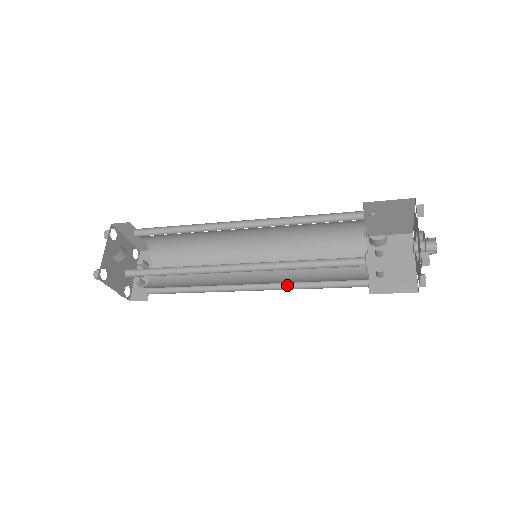
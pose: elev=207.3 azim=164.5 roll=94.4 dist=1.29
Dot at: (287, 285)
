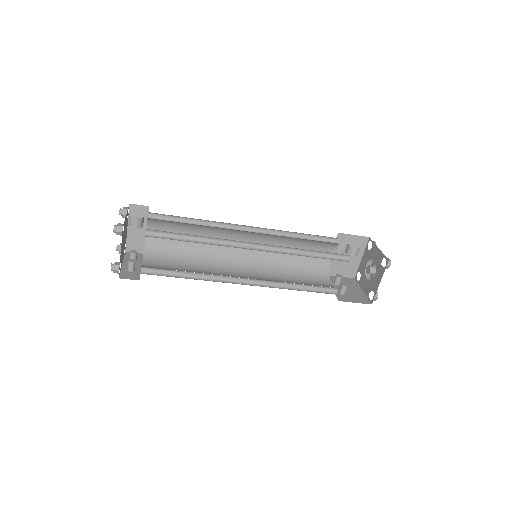
Dot at: (276, 286)
